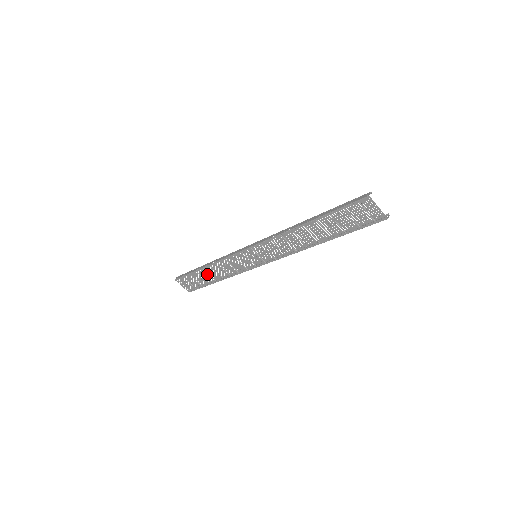
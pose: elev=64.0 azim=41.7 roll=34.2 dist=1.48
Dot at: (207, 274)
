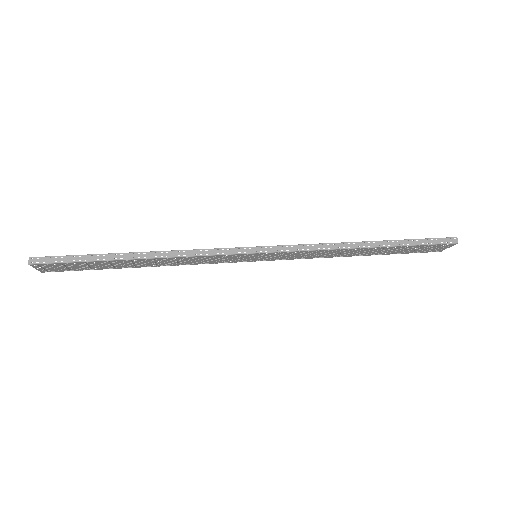
Dot at: (130, 263)
